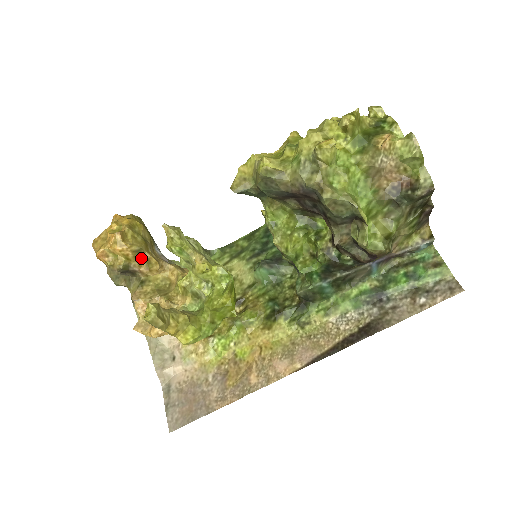
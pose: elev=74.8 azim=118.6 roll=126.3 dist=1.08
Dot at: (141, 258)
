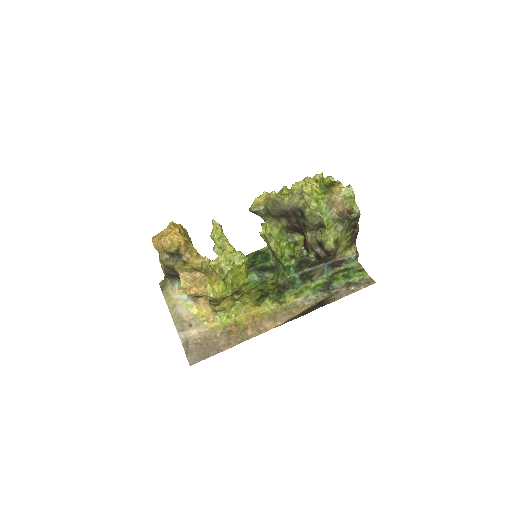
Dot at: (187, 247)
